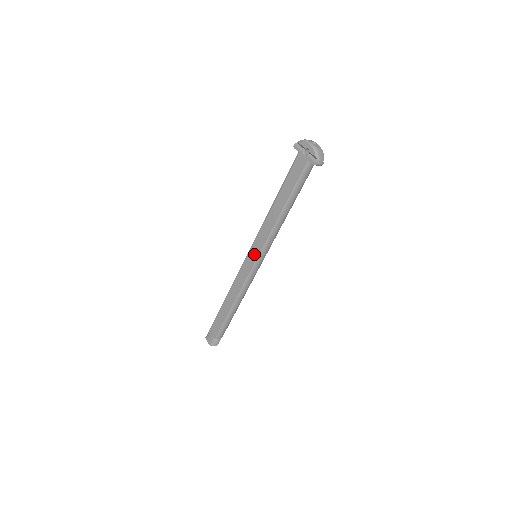
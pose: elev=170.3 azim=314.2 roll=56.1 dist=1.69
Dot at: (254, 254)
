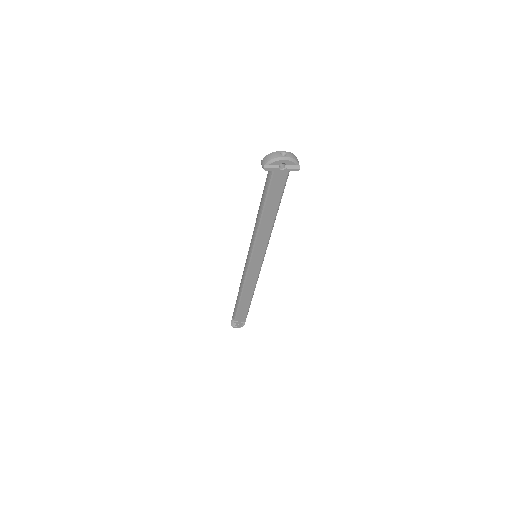
Dot at: (258, 258)
